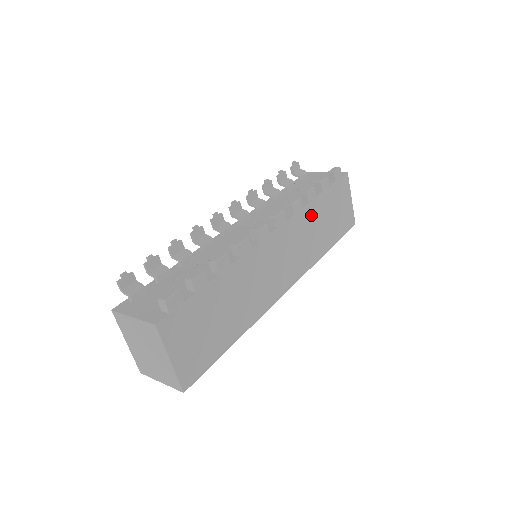
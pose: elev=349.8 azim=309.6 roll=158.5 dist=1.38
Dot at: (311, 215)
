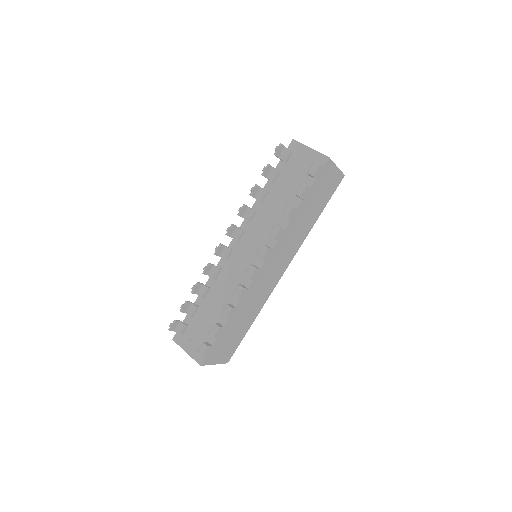
Dot at: (295, 222)
